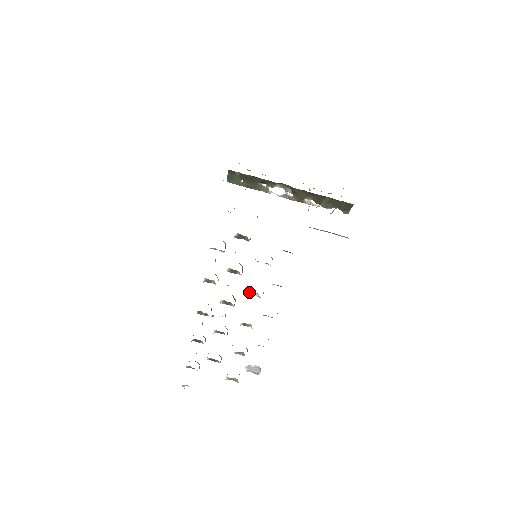
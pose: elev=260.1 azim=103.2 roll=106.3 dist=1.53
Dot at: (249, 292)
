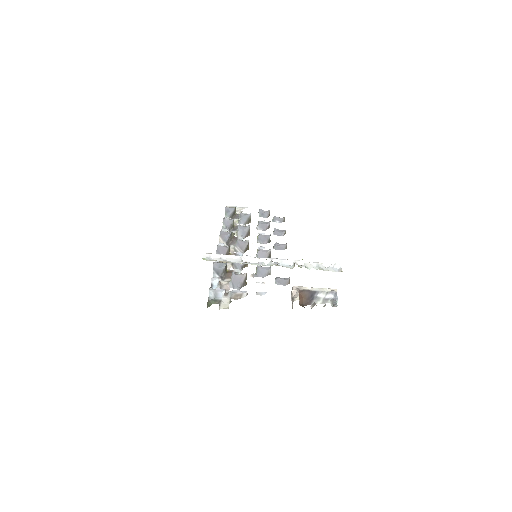
Dot at: (258, 253)
